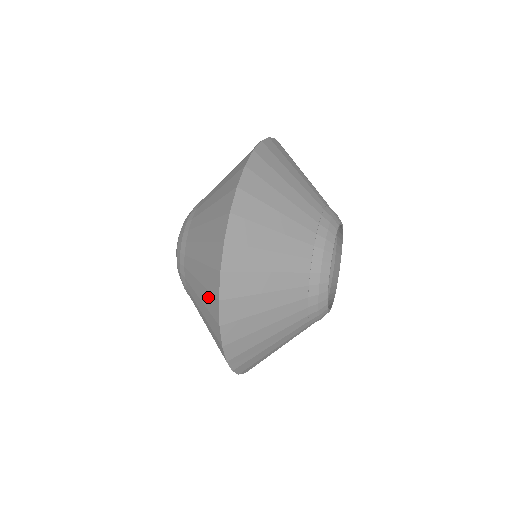
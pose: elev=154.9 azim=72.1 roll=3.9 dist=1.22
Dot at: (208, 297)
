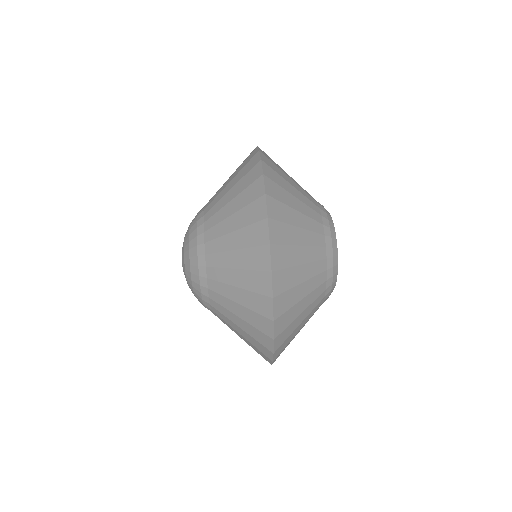
Dot at: (254, 317)
